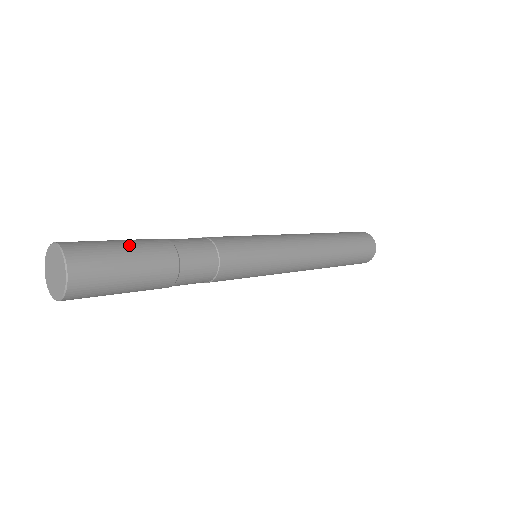
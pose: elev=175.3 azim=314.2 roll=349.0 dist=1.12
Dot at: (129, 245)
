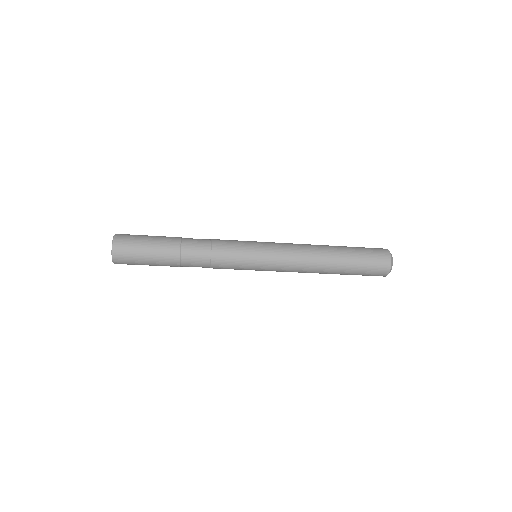
Dot at: (152, 238)
